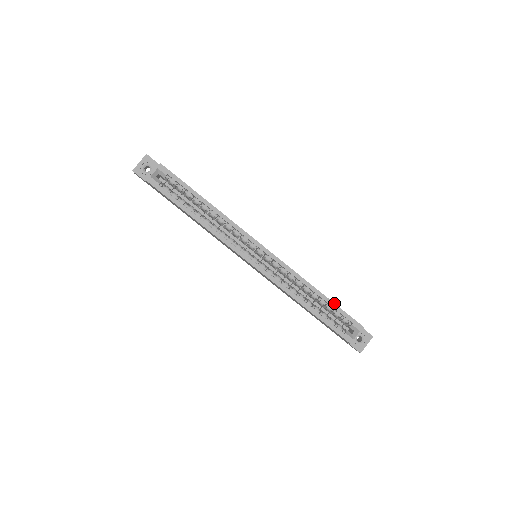
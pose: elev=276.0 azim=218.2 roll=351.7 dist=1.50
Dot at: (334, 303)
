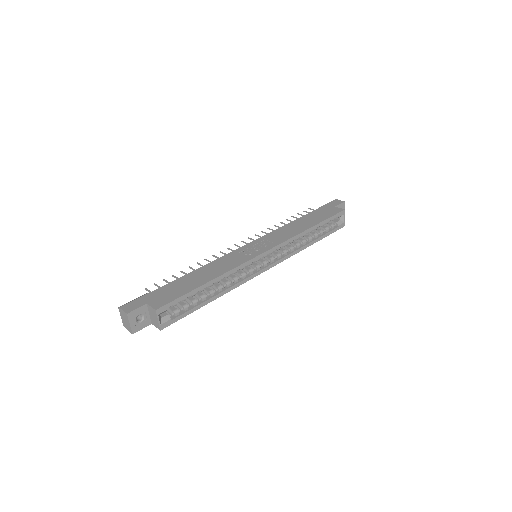
Dot at: (323, 221)
